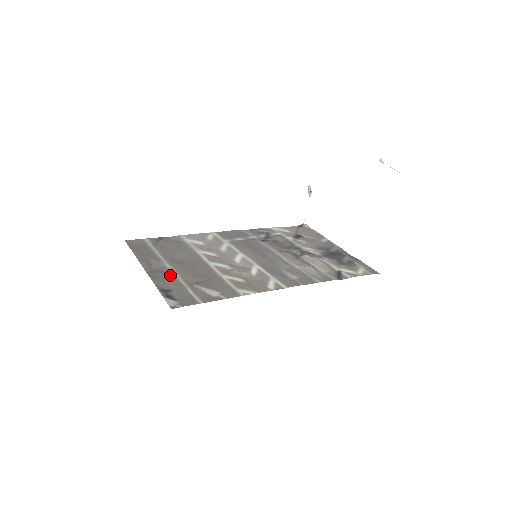
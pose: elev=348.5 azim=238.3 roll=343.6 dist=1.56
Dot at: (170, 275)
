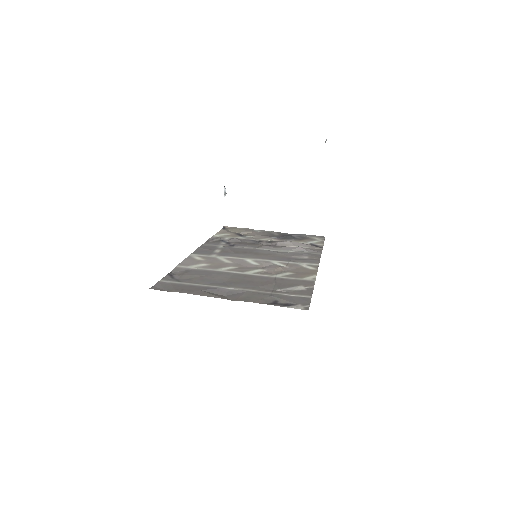
Dot at: (250, 293)
